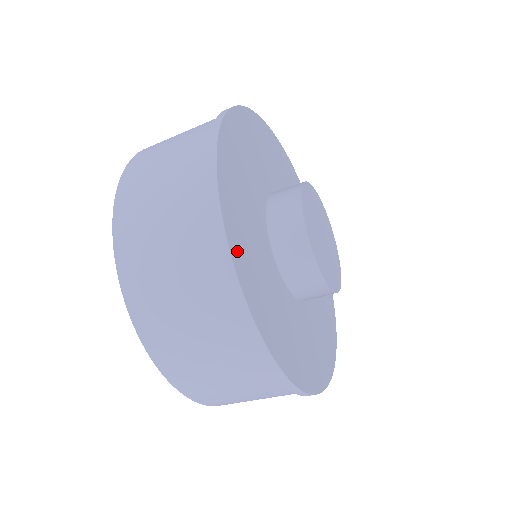
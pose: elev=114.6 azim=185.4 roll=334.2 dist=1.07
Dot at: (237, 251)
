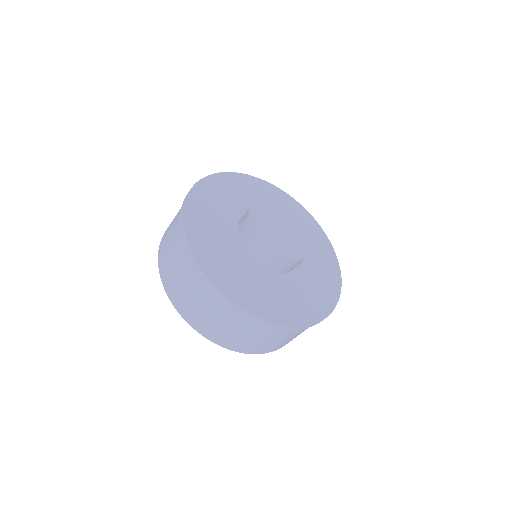
Dot at: (206, 185)
